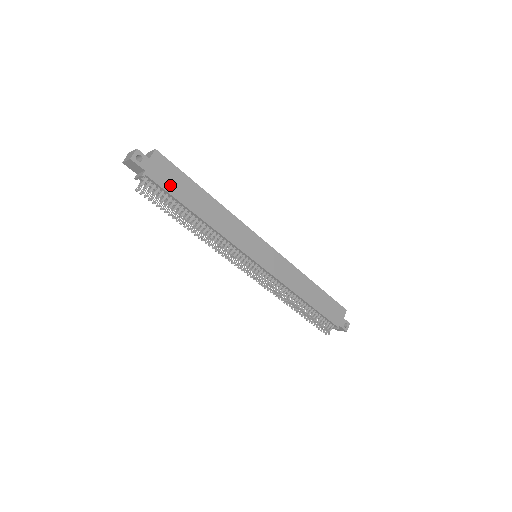
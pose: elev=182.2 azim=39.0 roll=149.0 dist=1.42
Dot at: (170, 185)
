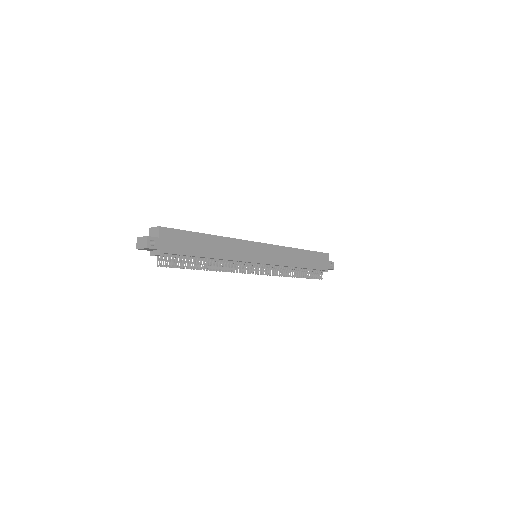
Dot at: (181, 248)
